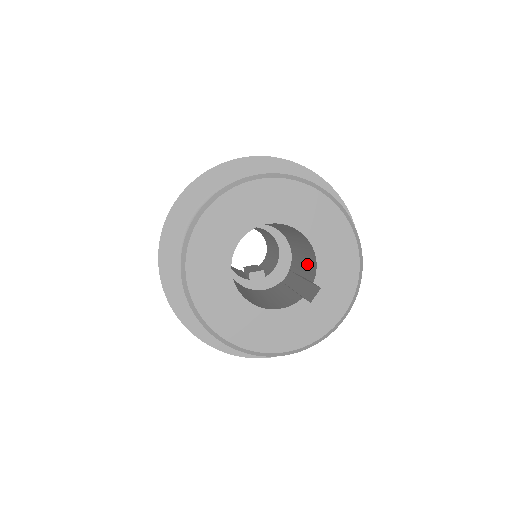
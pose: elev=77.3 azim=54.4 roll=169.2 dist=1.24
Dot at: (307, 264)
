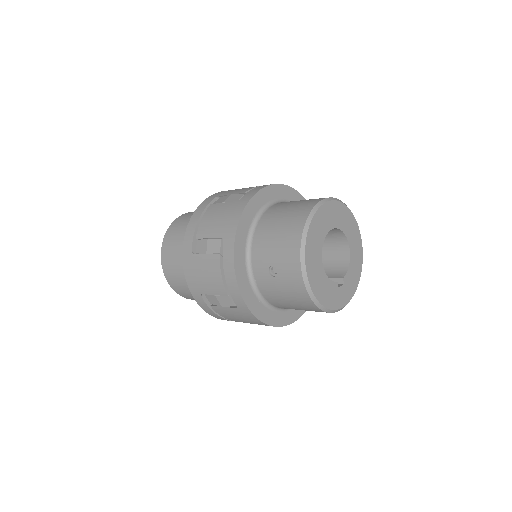
Dot at: (326, 271)
